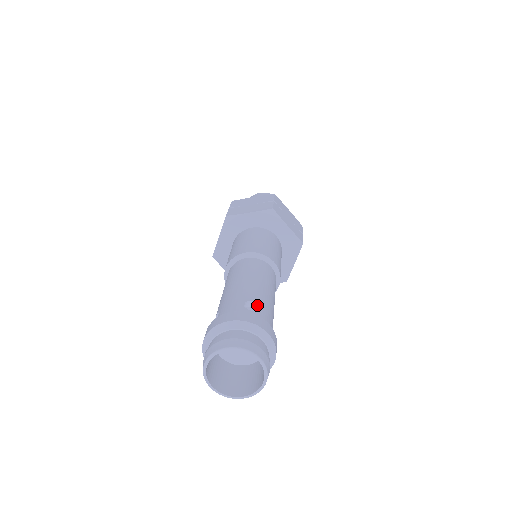
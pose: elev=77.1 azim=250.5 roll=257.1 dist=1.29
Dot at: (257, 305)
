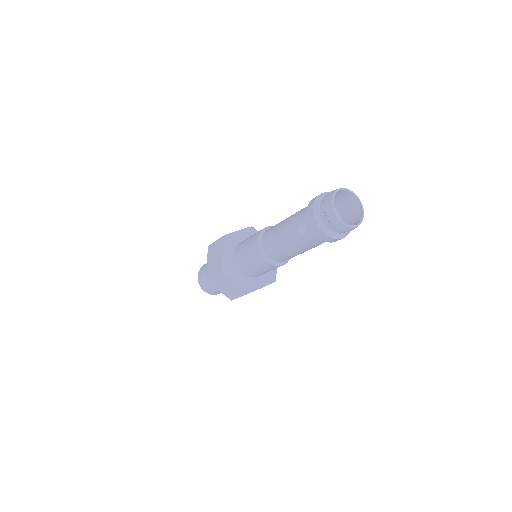
Dot at: occluded
